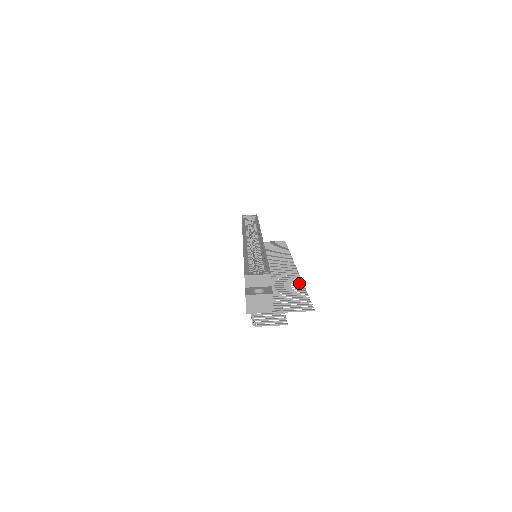
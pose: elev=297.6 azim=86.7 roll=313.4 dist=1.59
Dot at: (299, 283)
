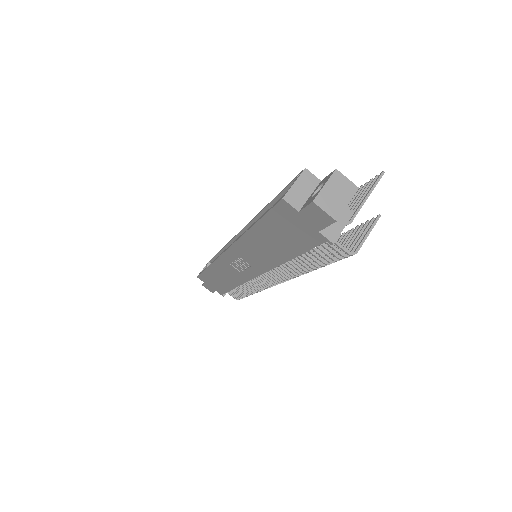
Dot at: occluded
